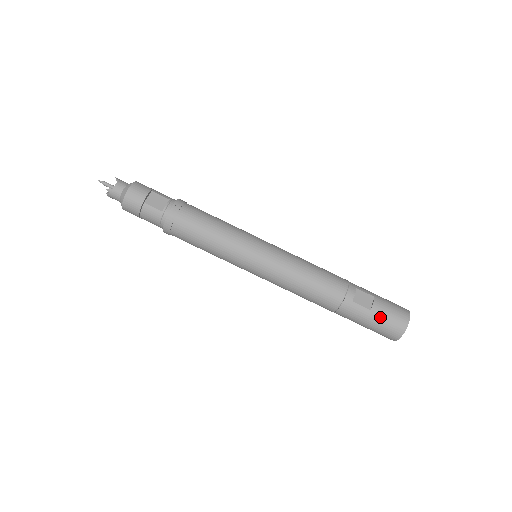
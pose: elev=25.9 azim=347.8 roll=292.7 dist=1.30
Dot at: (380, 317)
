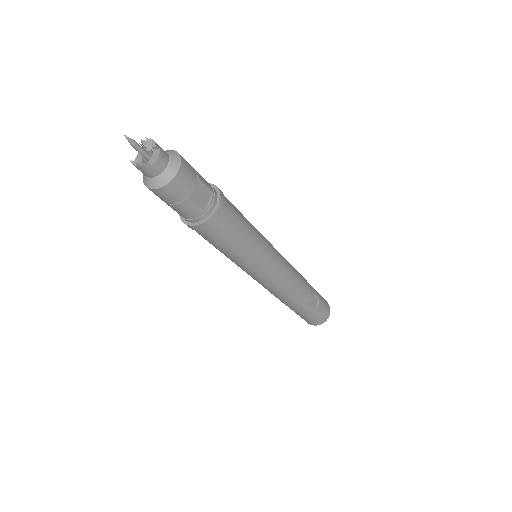
Dot at: (317, 315)
